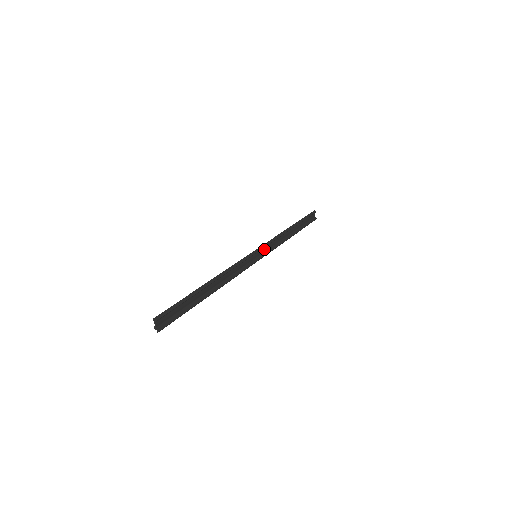
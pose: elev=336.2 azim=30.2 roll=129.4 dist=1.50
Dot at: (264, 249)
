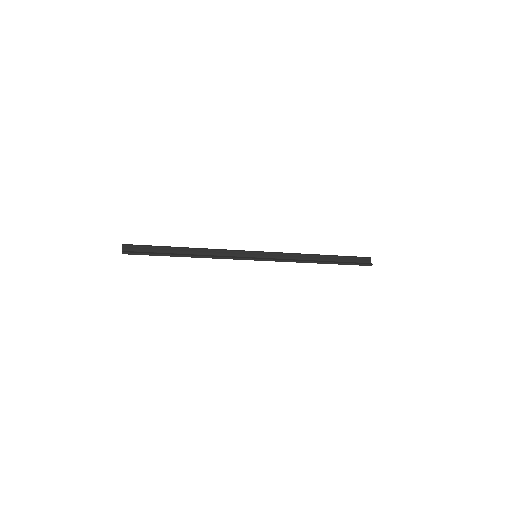
Dot at: (270, 256)
